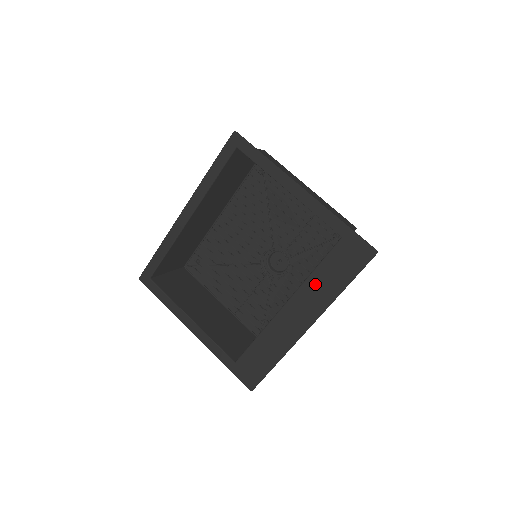
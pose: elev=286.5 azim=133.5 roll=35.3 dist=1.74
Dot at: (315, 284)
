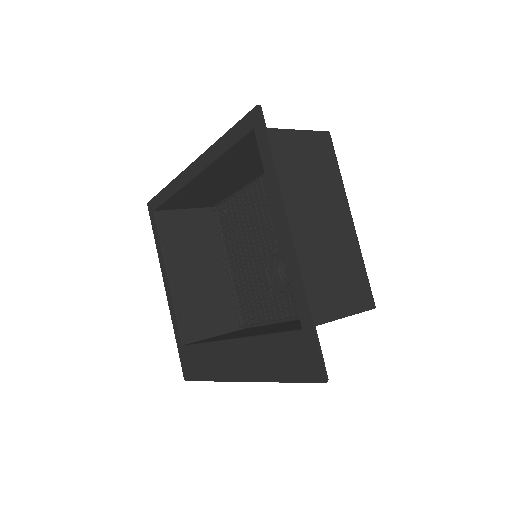
Dot at: (260, 349)
